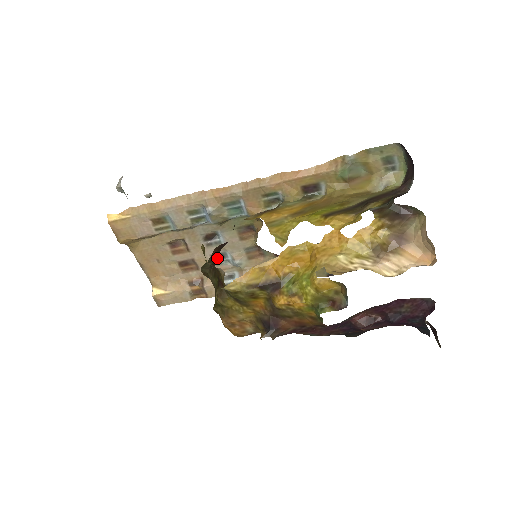
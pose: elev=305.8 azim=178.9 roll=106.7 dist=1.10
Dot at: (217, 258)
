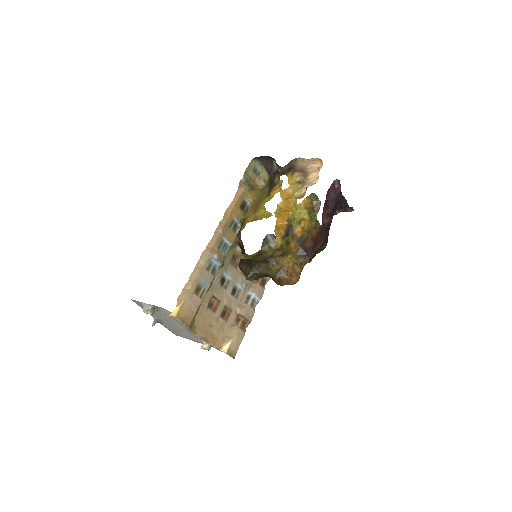
Dot at: (234, 293)
